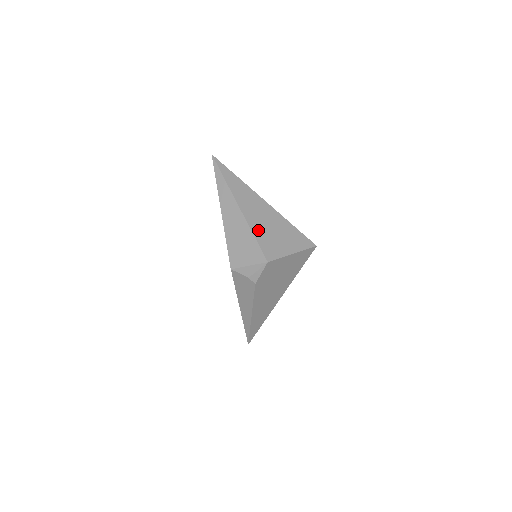
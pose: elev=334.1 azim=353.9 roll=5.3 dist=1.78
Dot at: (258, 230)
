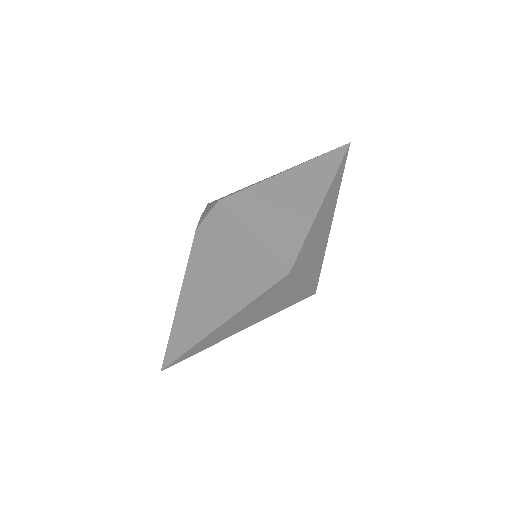
Dot at: (267, 189)
